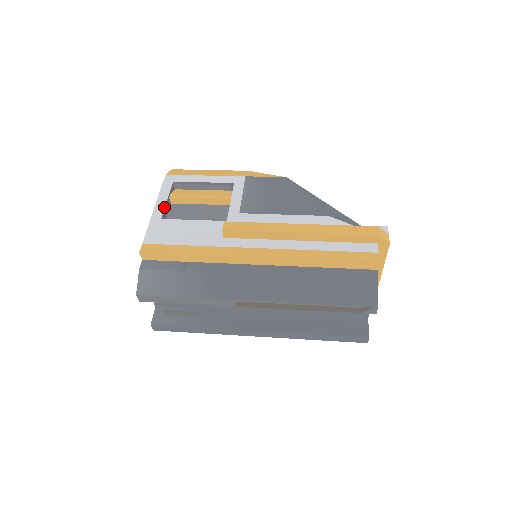
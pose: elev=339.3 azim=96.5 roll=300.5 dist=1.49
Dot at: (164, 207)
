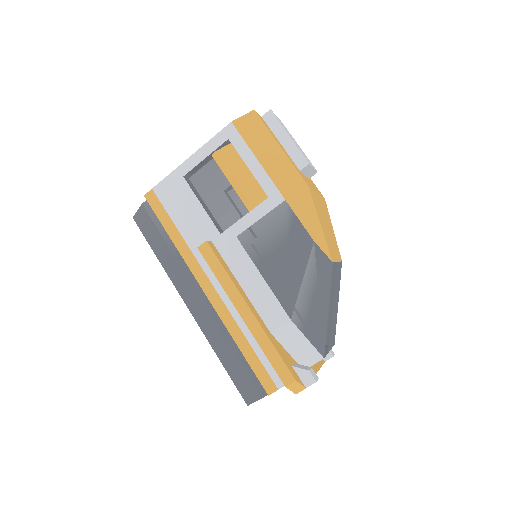
Dot at: (196, 165)
